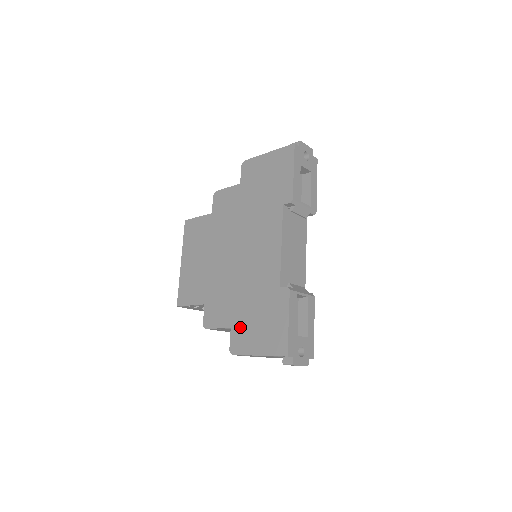
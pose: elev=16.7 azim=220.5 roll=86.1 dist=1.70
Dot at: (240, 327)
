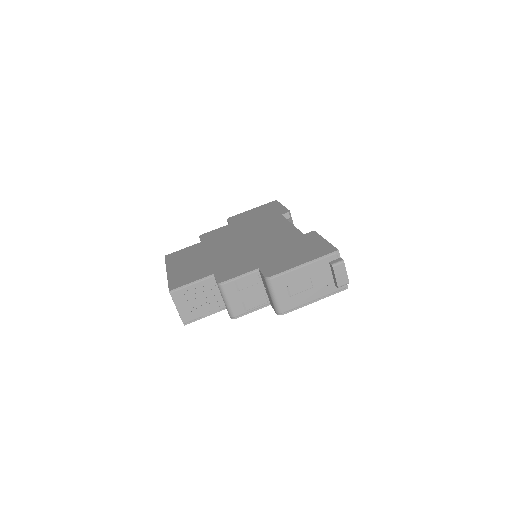
Dot at: (271, 263)
